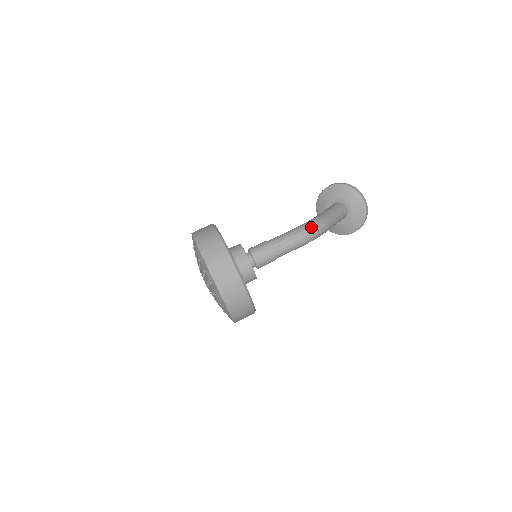
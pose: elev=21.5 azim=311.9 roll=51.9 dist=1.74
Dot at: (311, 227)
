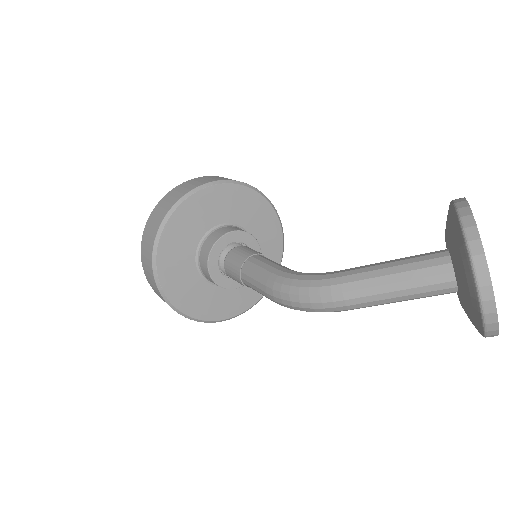
Dot at: (293, 296)
